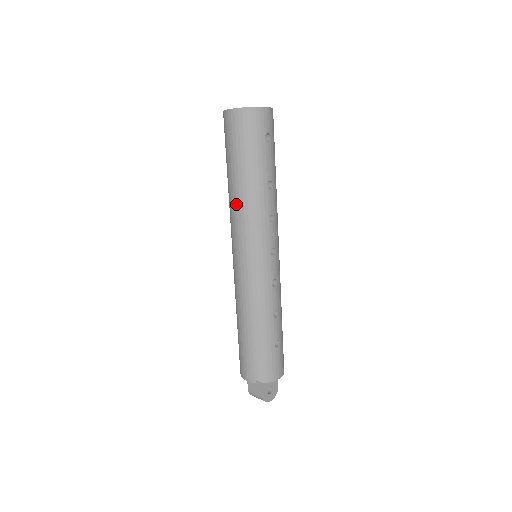
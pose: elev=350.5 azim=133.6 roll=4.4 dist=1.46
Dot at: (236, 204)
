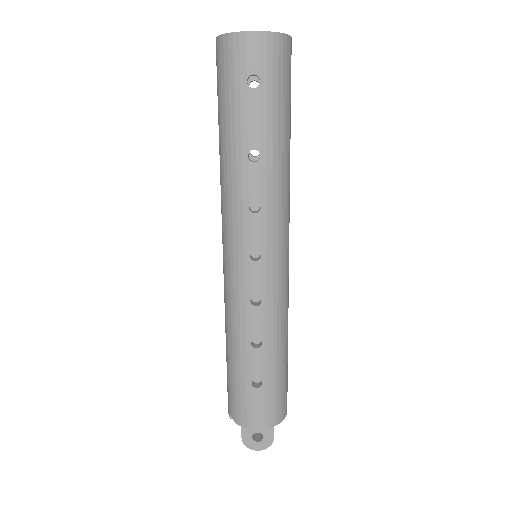
Dot at: (220, 178)
